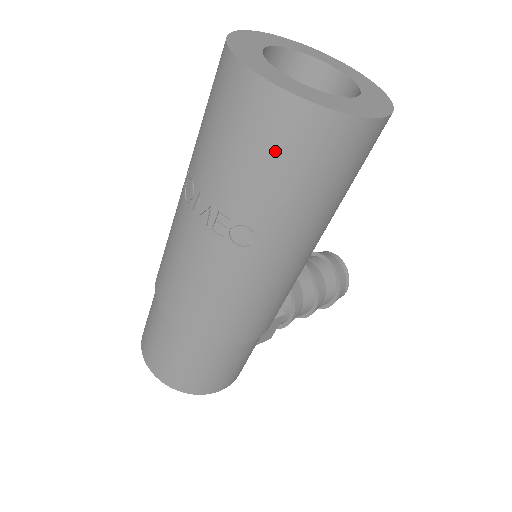
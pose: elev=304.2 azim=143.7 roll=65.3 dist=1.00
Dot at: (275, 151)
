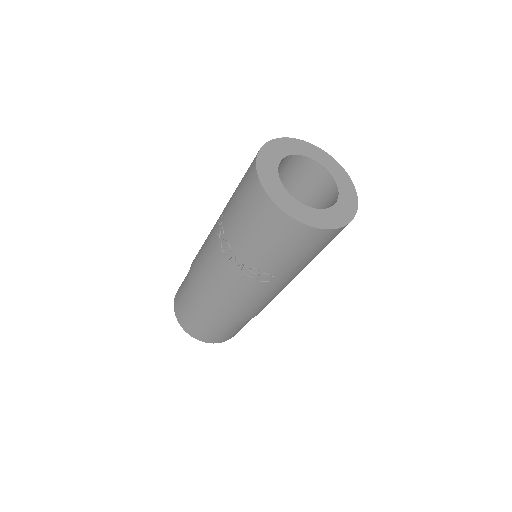
Dot at: (292, 246)
